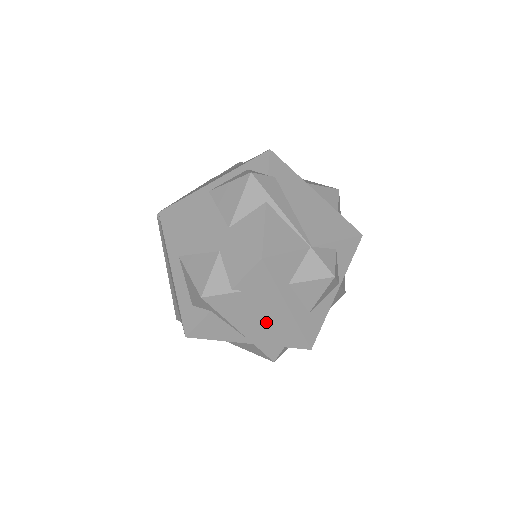
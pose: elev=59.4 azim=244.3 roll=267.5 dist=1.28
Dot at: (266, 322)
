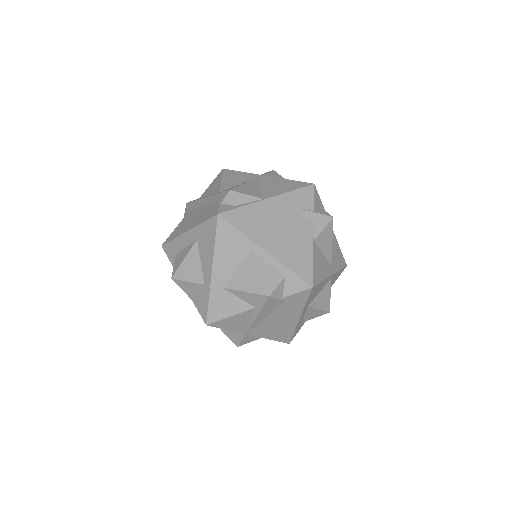
Dot at: occluded
